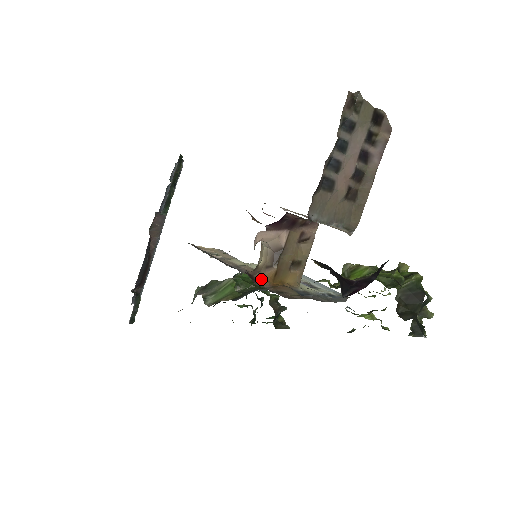
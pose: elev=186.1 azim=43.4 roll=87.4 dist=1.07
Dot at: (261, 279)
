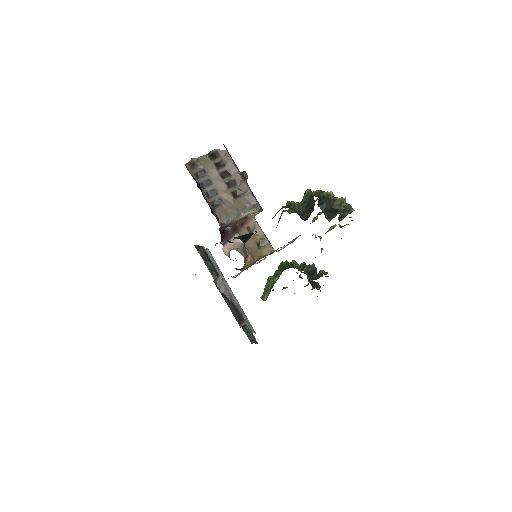
Dot at: (246, 266)
